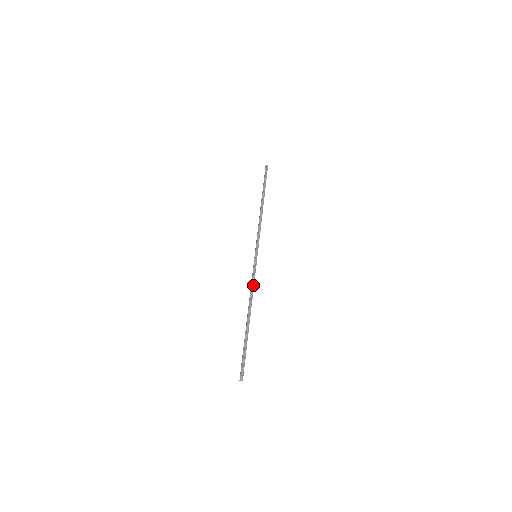
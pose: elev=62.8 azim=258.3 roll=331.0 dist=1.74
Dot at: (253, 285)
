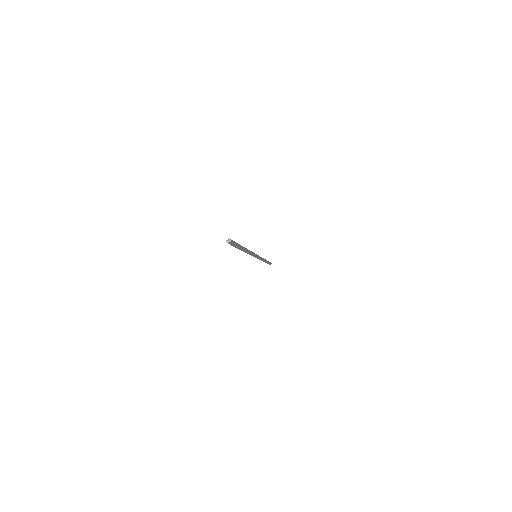
Dot at: occluded
